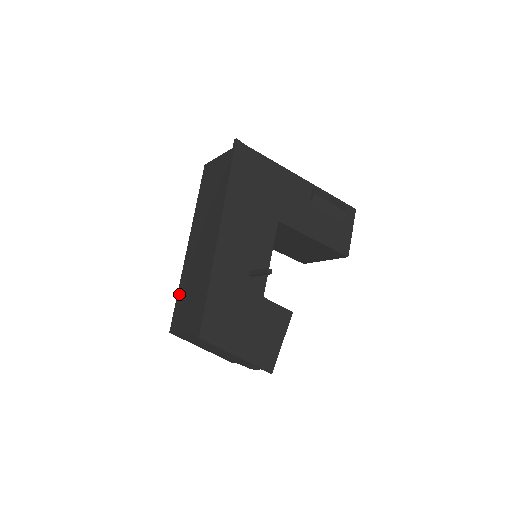
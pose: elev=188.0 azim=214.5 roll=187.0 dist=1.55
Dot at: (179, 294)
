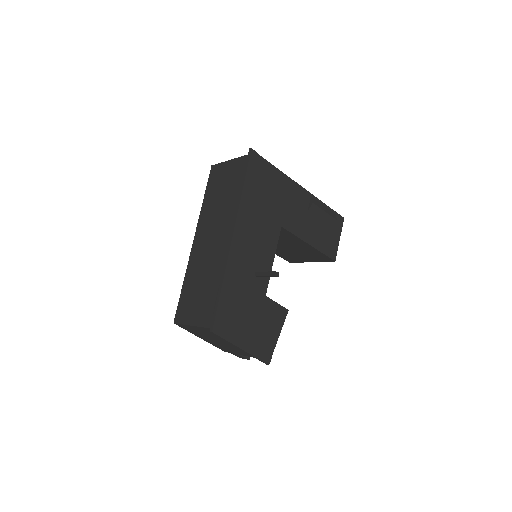
Dot at: (184, 287)
